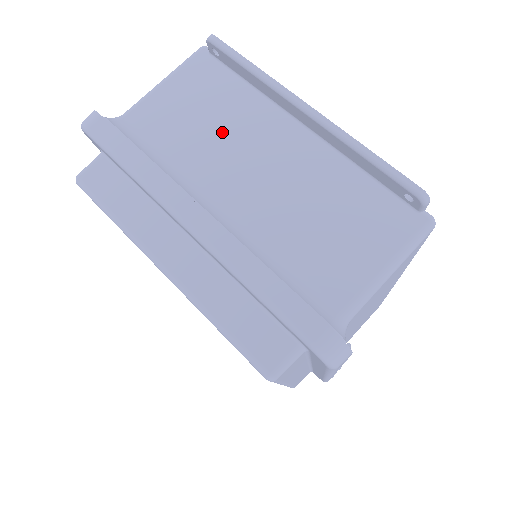
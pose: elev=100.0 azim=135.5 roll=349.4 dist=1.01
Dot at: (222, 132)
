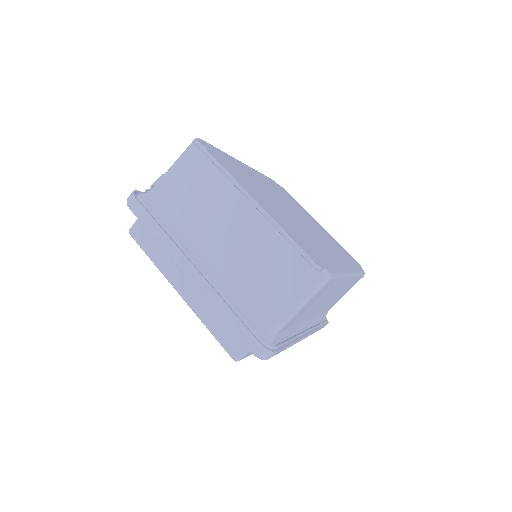
Dot at: (207, 208)
